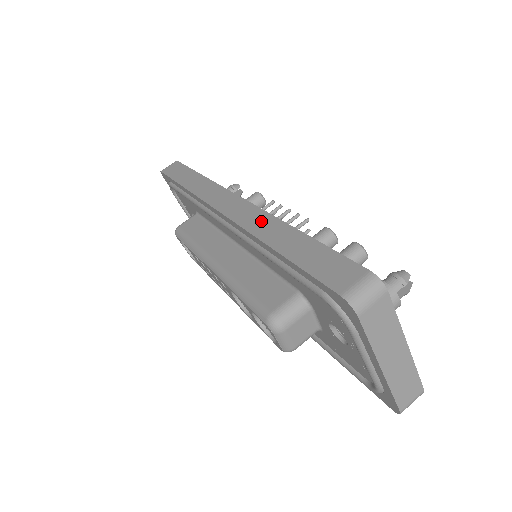
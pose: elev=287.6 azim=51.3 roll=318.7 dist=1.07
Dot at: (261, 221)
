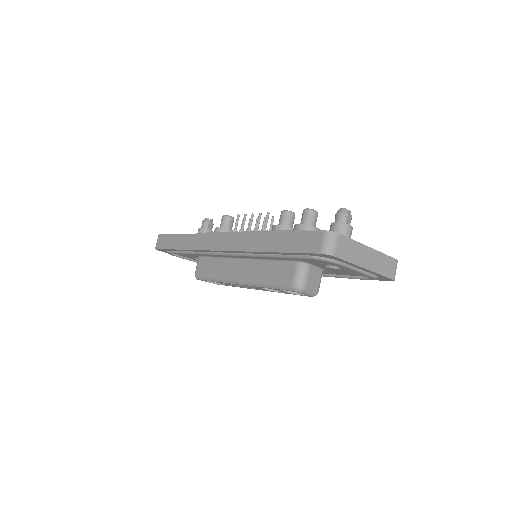
Dot at: (248, 240)
